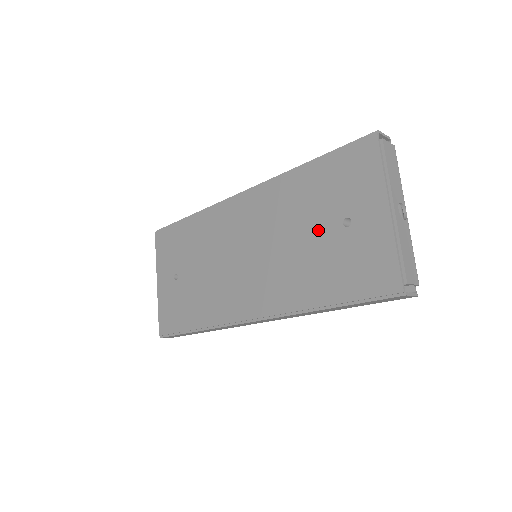
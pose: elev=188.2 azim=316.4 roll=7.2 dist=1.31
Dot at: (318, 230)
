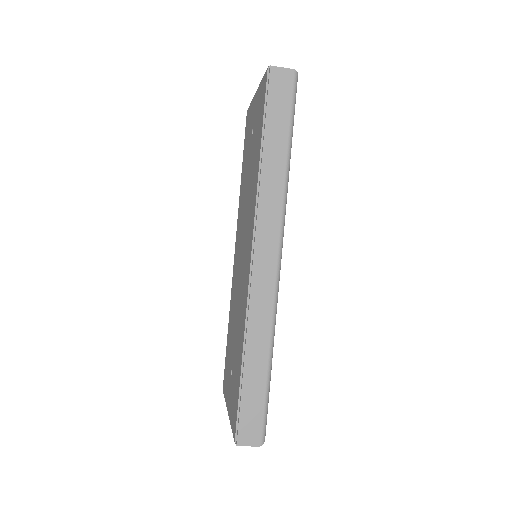
Dot at: (249, 163)
